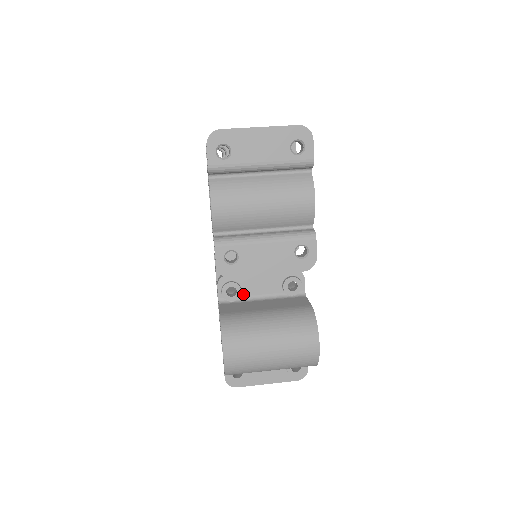
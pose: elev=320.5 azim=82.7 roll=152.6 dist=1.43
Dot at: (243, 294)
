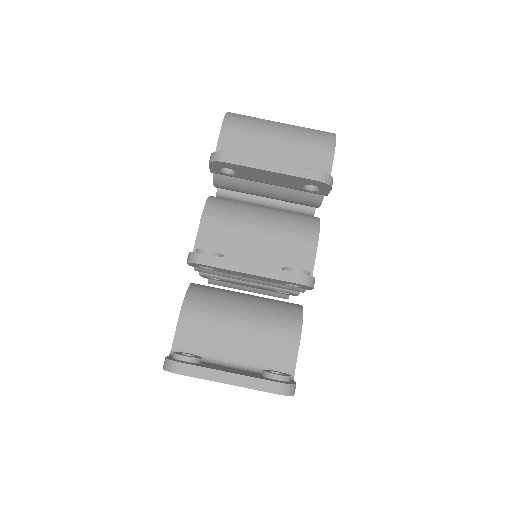
Dot at: occluded
